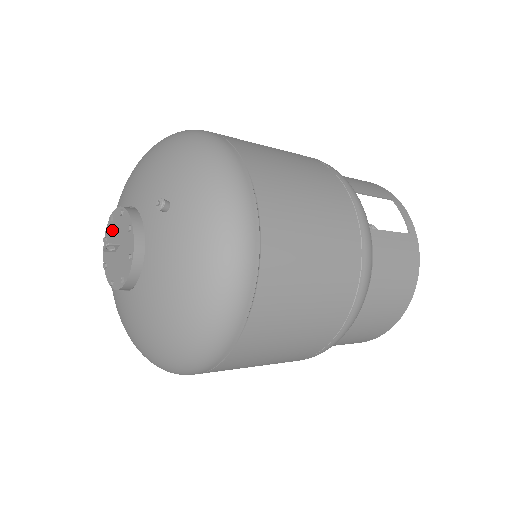
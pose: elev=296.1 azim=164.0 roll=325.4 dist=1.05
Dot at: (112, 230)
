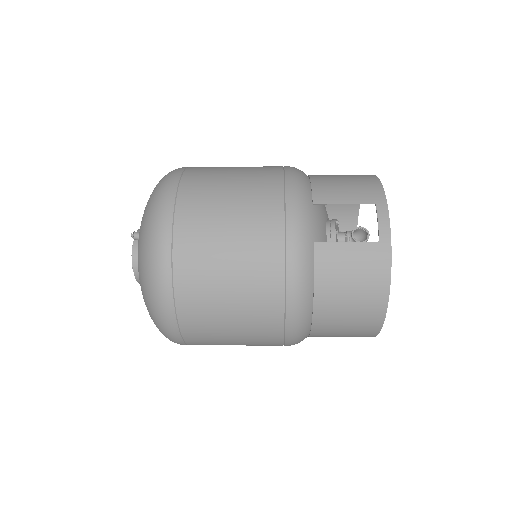
Dot at: occluded
